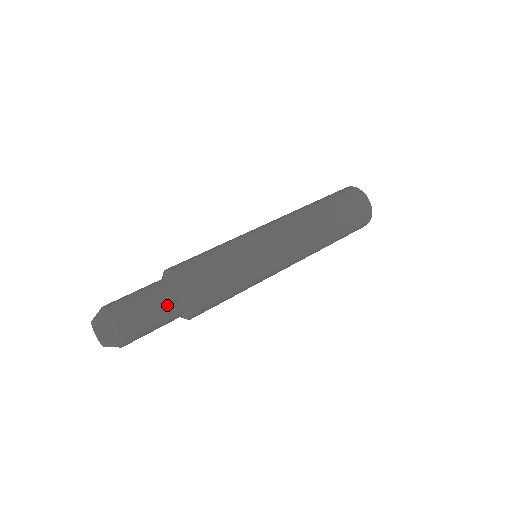
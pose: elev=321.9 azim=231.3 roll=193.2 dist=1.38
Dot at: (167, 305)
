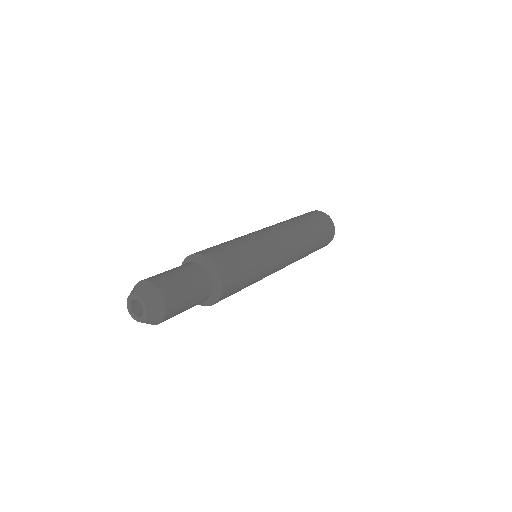
Dot at: (201, 281)
